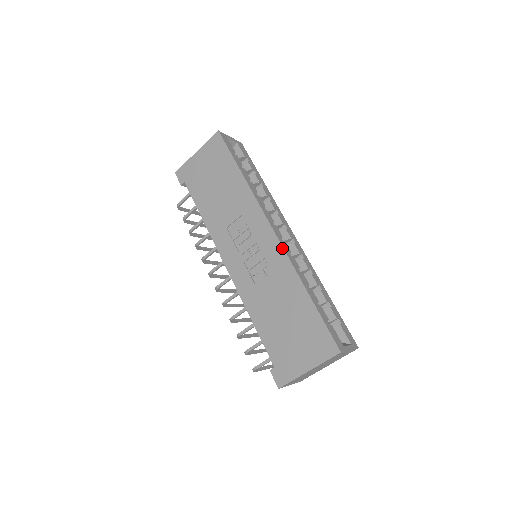
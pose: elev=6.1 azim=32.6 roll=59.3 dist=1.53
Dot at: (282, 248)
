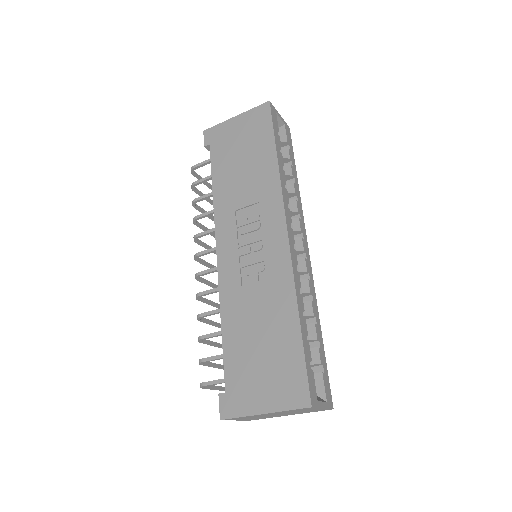
Dot at: (290, 256)
